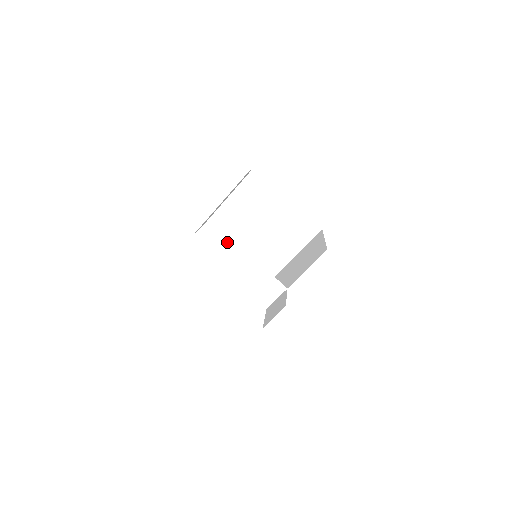
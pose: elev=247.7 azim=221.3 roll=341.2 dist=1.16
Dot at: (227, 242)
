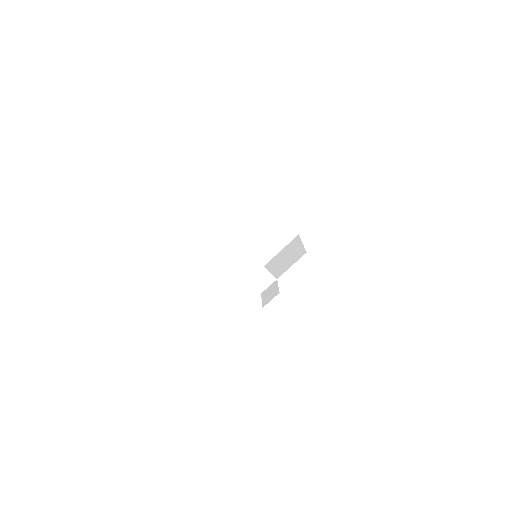
Dot at: (227, 242)
